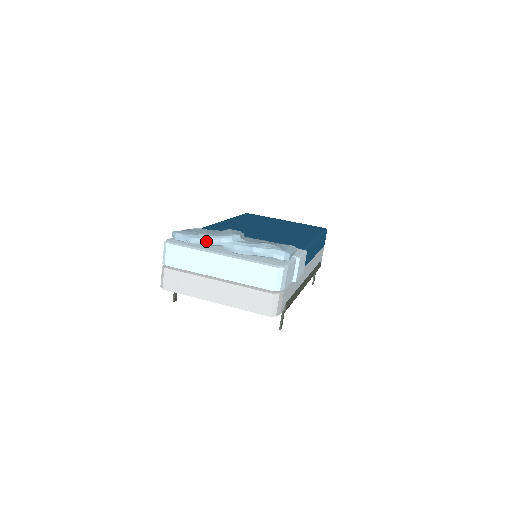
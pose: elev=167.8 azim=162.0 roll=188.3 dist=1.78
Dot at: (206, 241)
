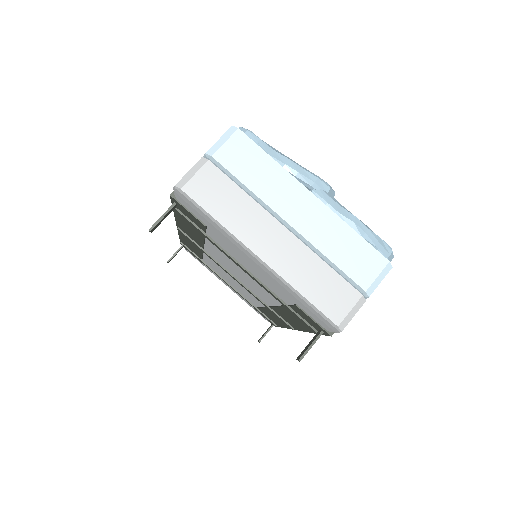
Dot at: (293, 167)
